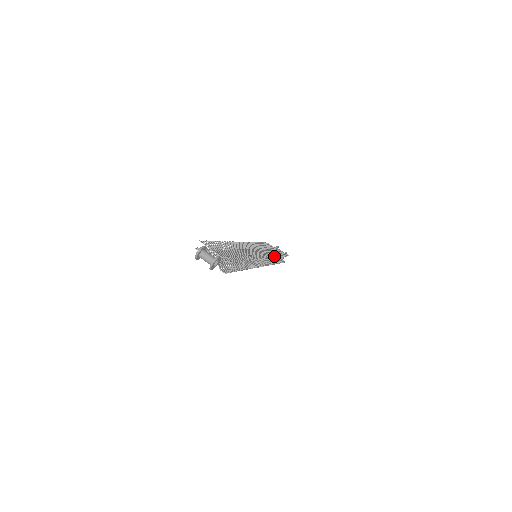
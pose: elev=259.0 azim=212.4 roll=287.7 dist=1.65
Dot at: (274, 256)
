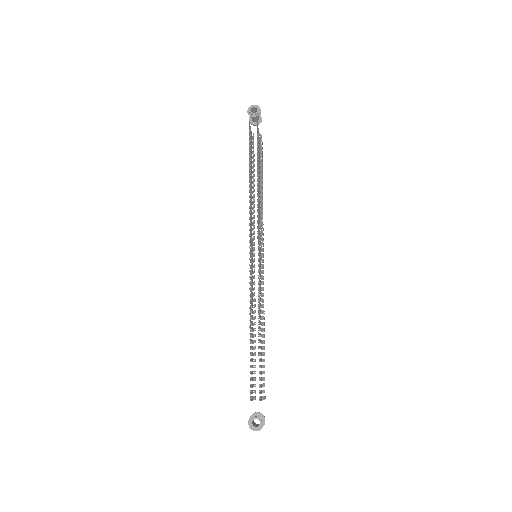
Dot at: occluded
